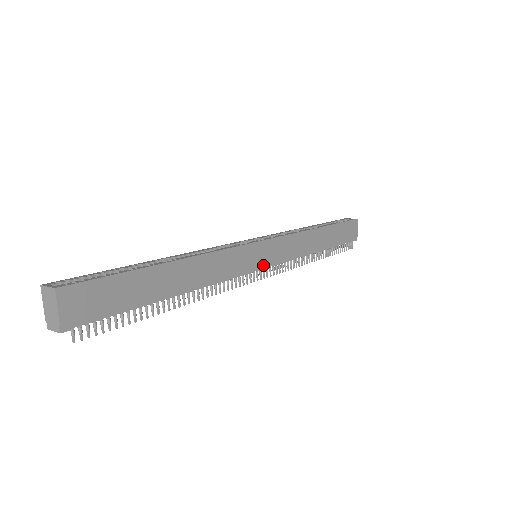
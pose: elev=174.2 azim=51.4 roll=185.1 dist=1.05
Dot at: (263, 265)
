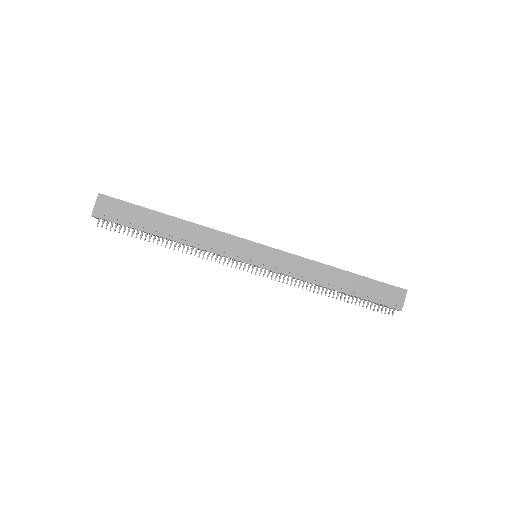
Dot at: (256, 263)
